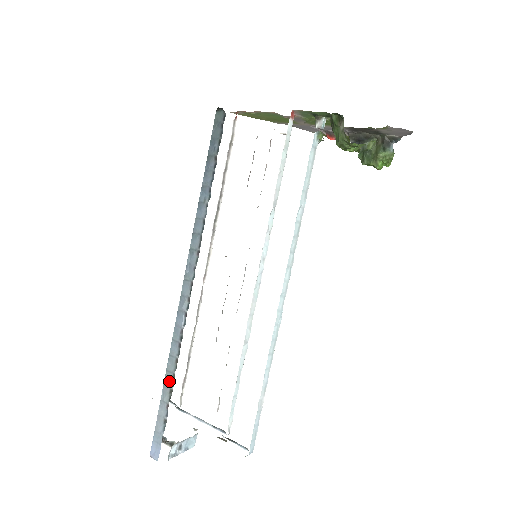
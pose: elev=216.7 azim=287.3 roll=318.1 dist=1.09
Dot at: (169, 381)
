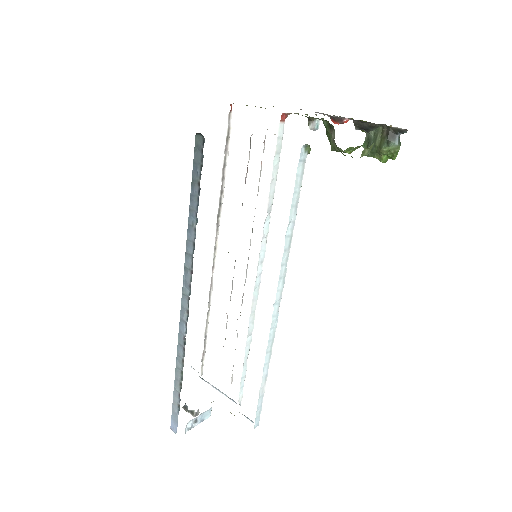
Dot at: (179, 376)
